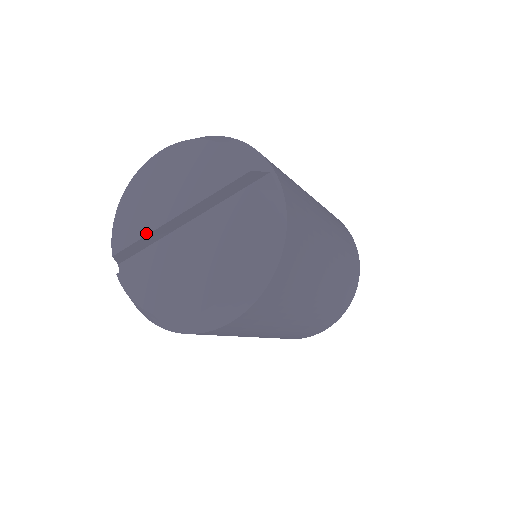
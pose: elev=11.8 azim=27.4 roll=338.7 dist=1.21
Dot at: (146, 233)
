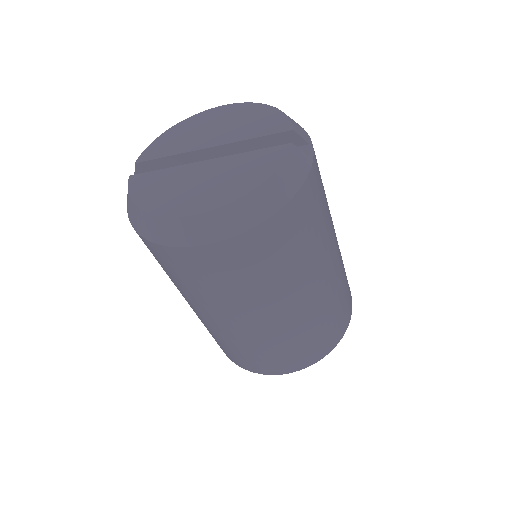
Dot at: (175, 153)
